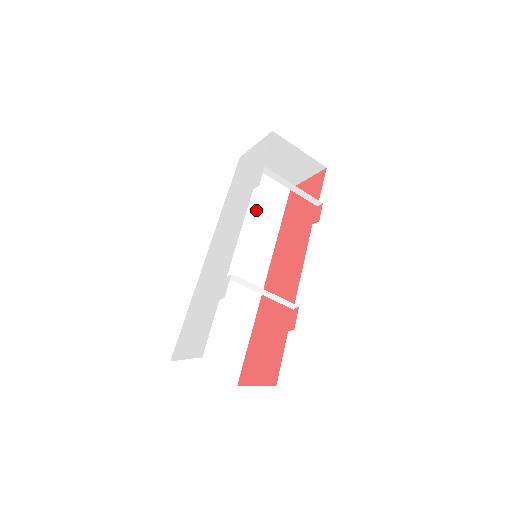
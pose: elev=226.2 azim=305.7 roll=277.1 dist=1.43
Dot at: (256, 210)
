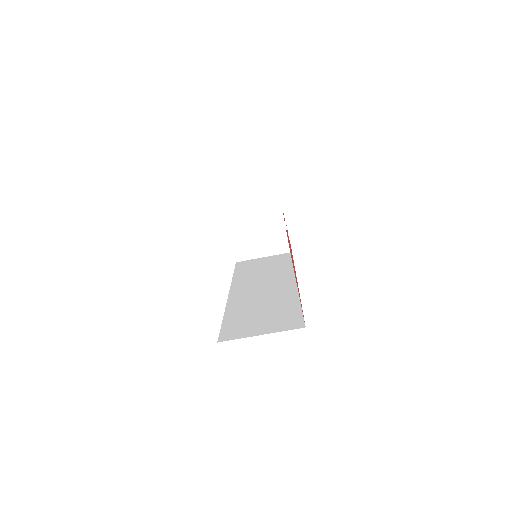
Dot at: (264, 268)
